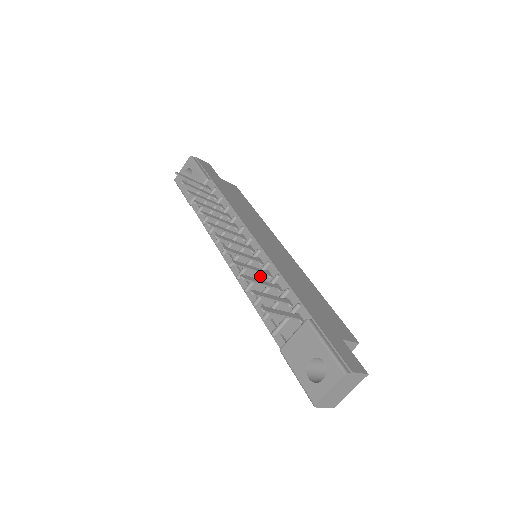
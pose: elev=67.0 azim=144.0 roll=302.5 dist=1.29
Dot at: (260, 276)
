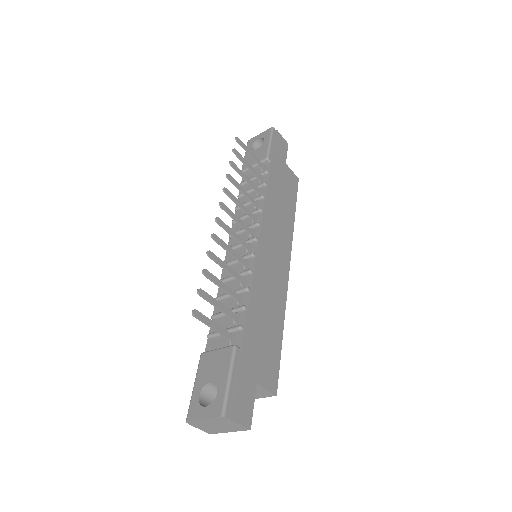
Dot at: occluded
